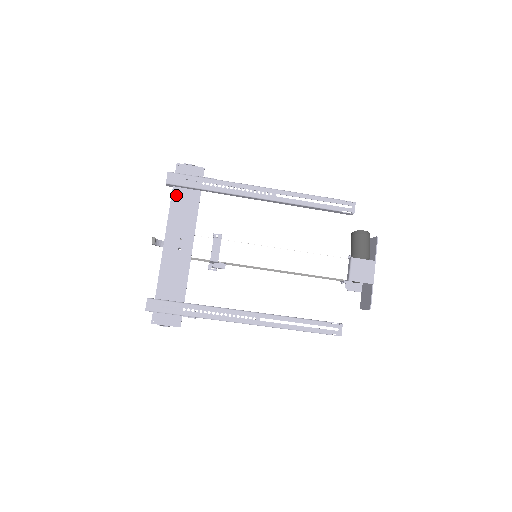
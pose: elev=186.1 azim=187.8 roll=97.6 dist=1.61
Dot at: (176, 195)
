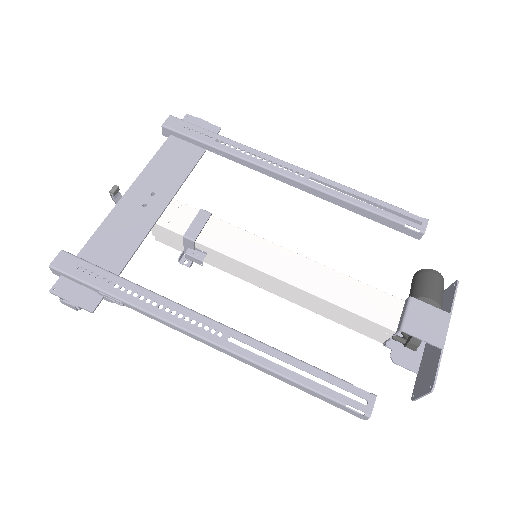
Dot at: (170, 145)
